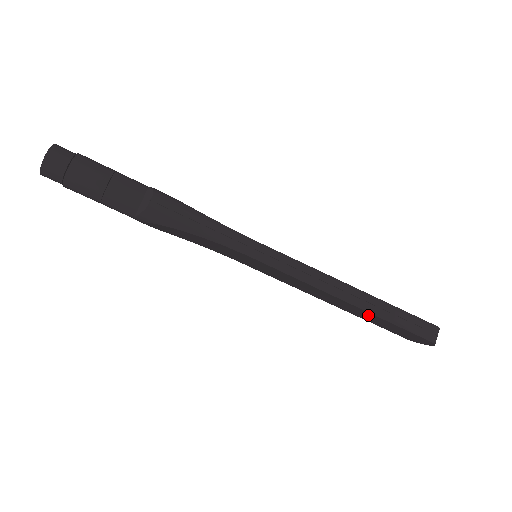
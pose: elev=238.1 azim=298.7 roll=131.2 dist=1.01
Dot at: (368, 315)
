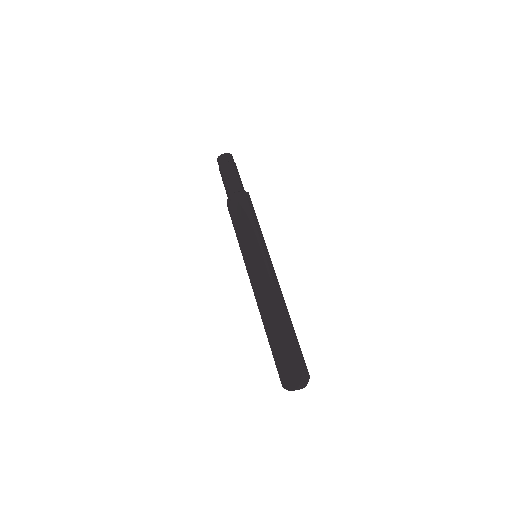
Dot at: (280, 330)
